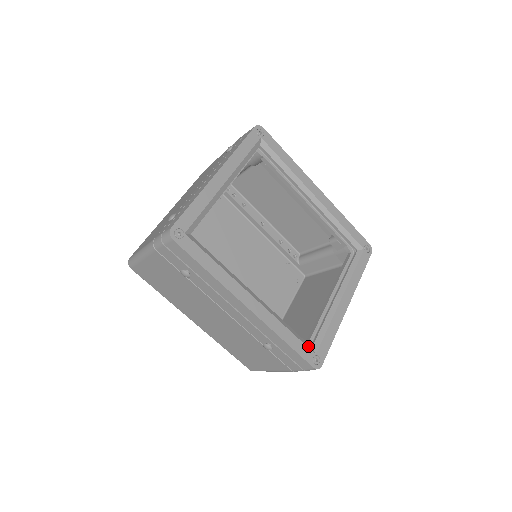
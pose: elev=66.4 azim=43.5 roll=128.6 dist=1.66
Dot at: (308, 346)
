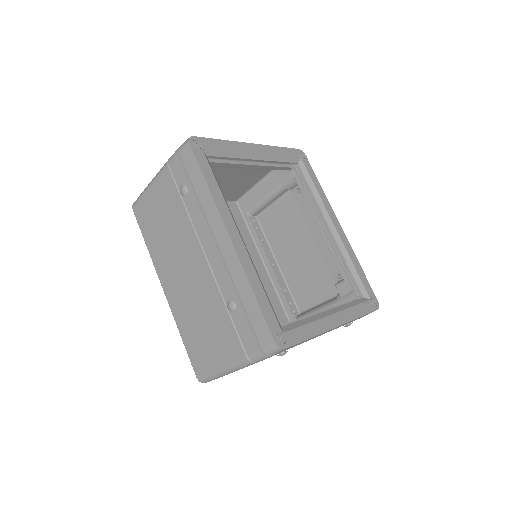
Dot at: (277, 320)
